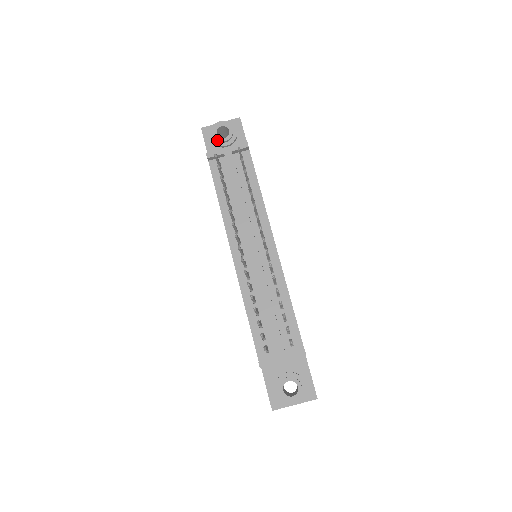
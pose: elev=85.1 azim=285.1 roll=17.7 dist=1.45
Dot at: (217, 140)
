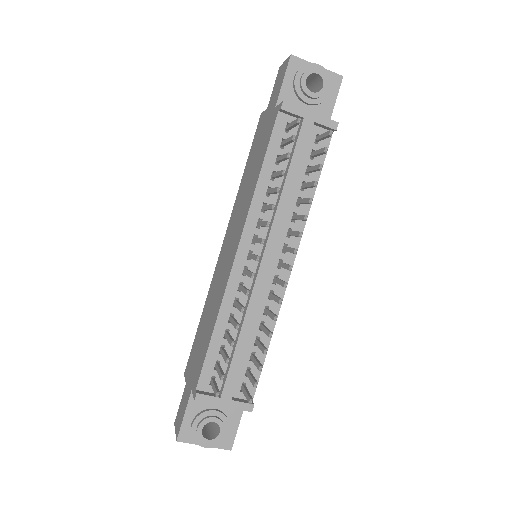
Dot at: (302, 88)
